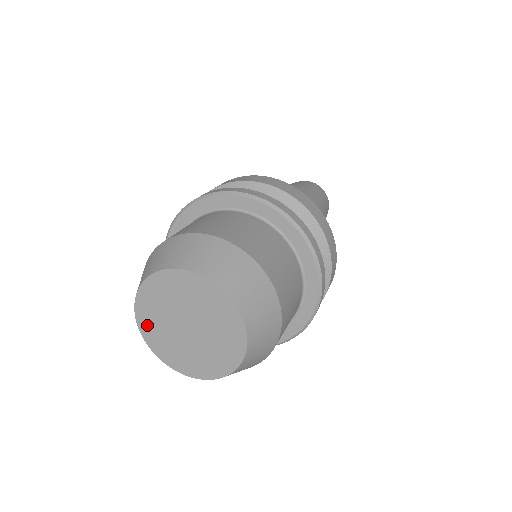
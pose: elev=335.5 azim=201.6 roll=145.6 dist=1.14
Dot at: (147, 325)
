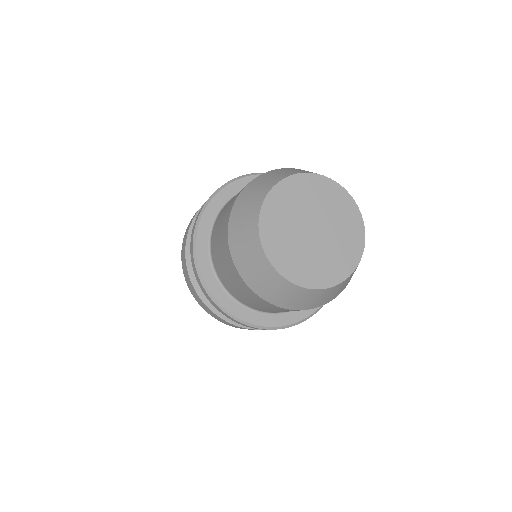
Dot at: (280, 257)
